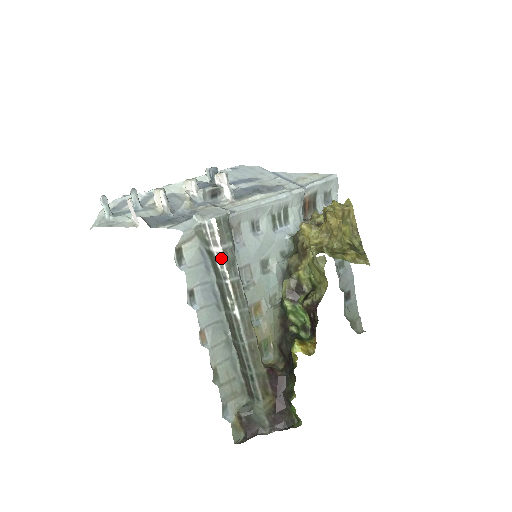
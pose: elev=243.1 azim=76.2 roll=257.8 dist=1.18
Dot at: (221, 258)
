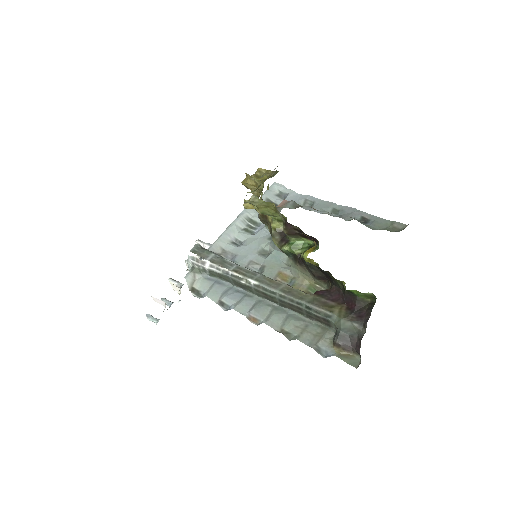
Dot at: (214, 266)
